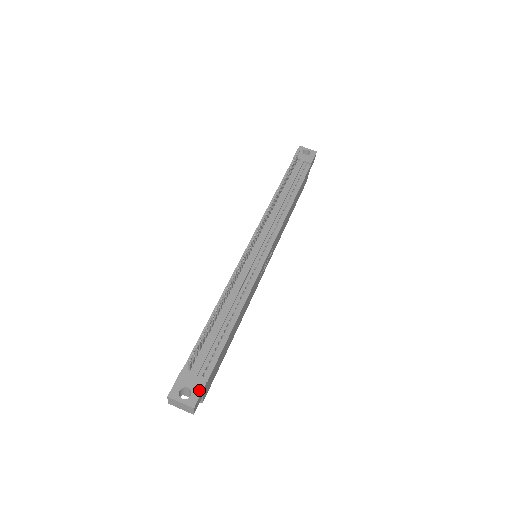
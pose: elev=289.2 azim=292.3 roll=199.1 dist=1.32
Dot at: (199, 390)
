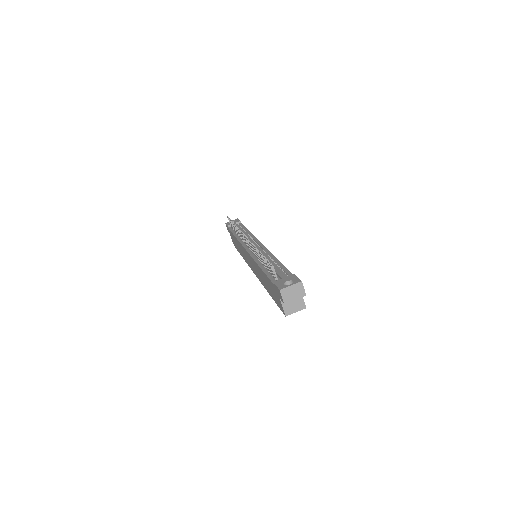
Dot at: (295, 277)
